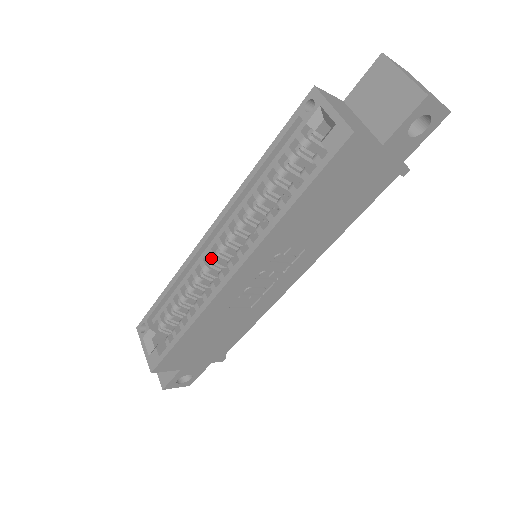
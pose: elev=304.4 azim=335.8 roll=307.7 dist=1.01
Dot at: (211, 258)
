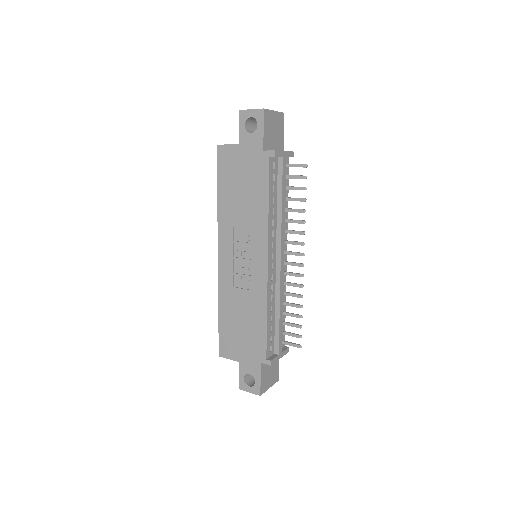
Dot at: occluded
